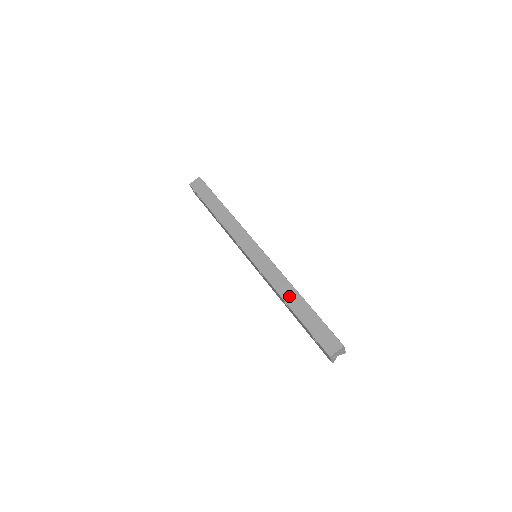
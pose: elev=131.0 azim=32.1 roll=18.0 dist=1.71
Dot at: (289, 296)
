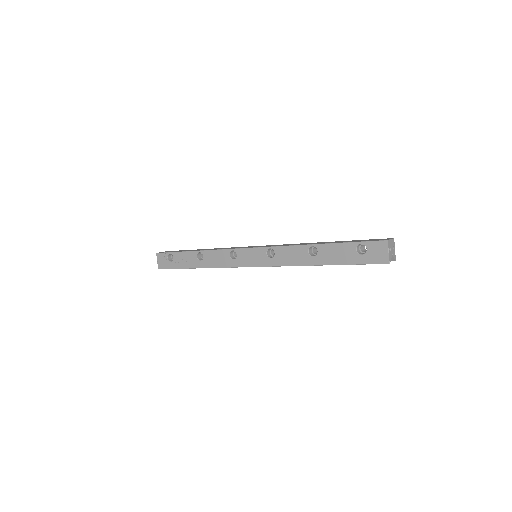
Dot at: (313, 243)
